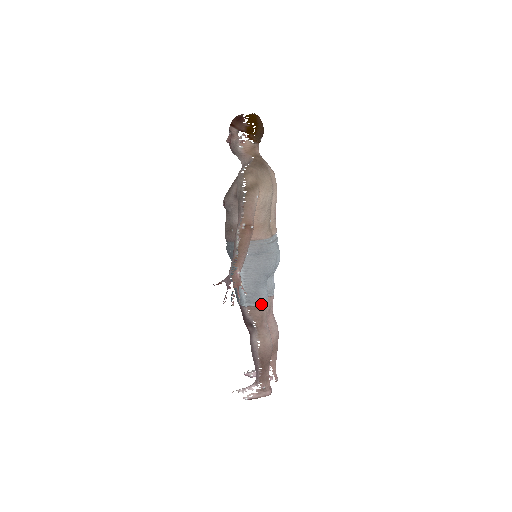
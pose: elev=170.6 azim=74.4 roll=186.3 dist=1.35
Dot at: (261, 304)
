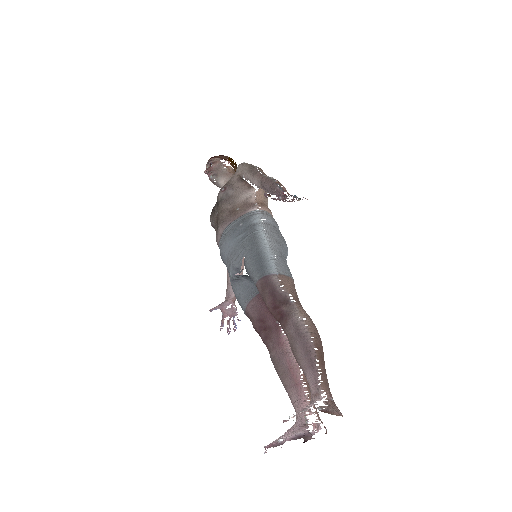
Dot at: (291, 276)
